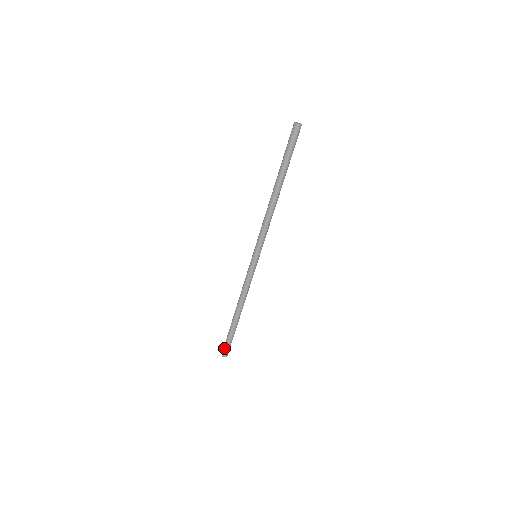
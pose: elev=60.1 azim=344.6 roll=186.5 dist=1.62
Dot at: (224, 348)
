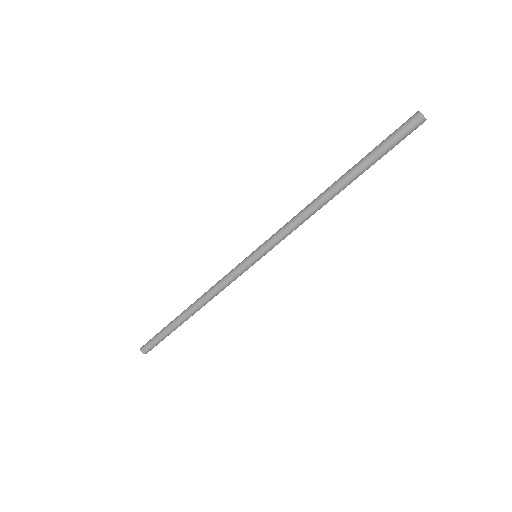
Dot at: (149, 341)
